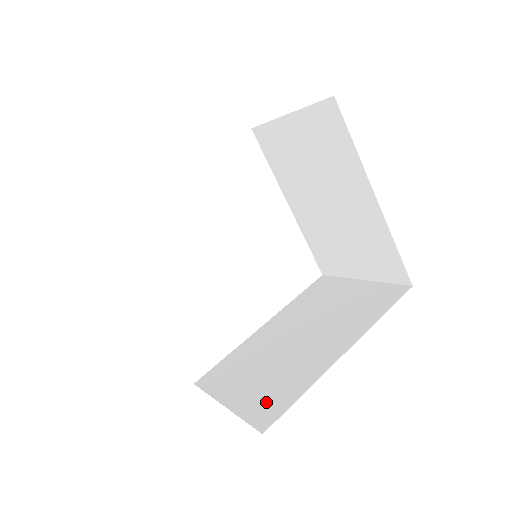
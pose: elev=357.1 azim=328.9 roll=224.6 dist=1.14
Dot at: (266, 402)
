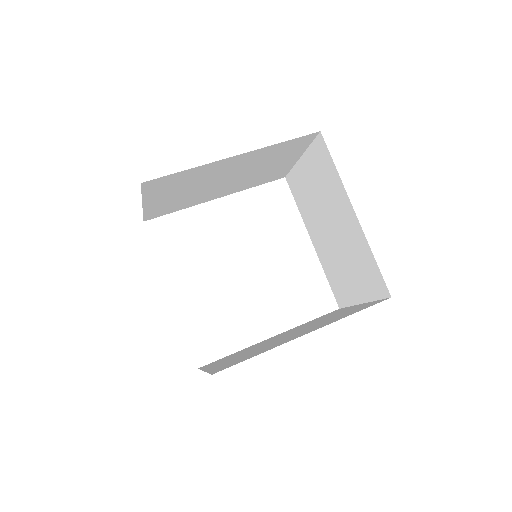
Dot at: (231, 363)
